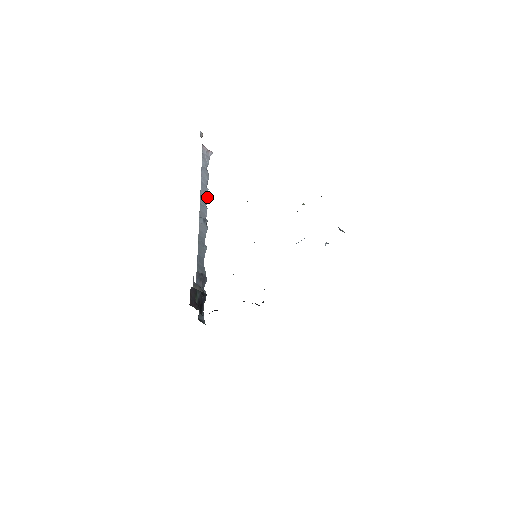
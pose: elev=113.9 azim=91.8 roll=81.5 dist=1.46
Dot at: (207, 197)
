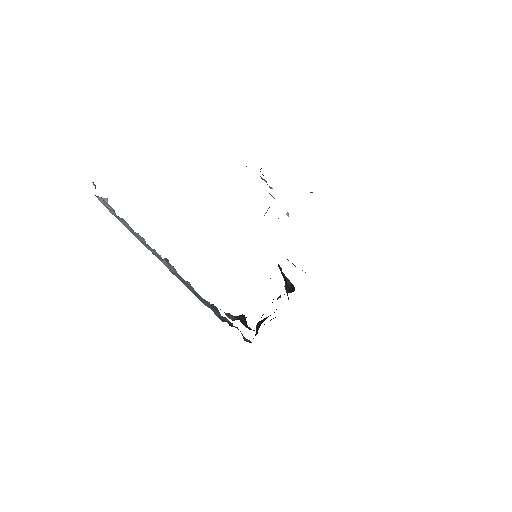
Dot at: (144, 240)
